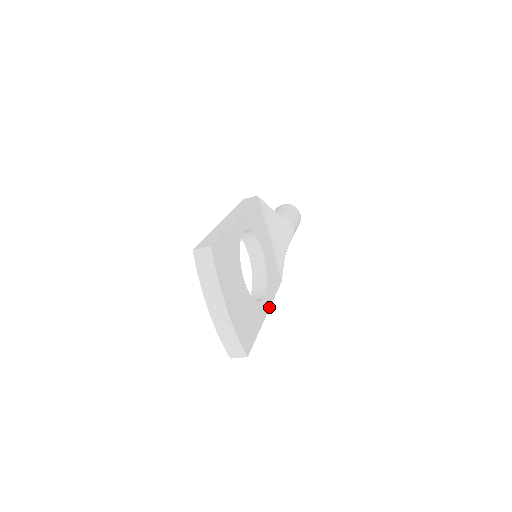
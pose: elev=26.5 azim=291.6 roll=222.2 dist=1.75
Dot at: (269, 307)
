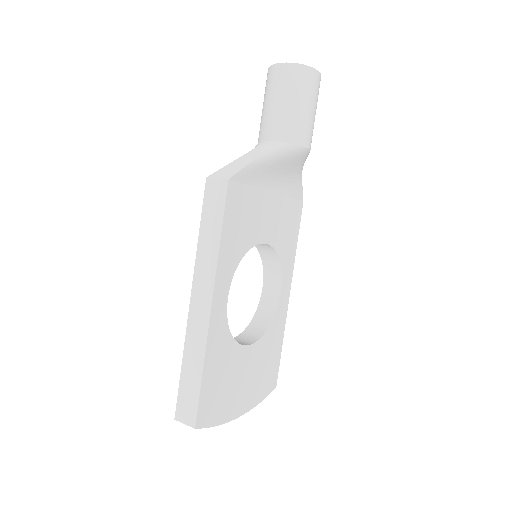
Dot at: (290, 282)
